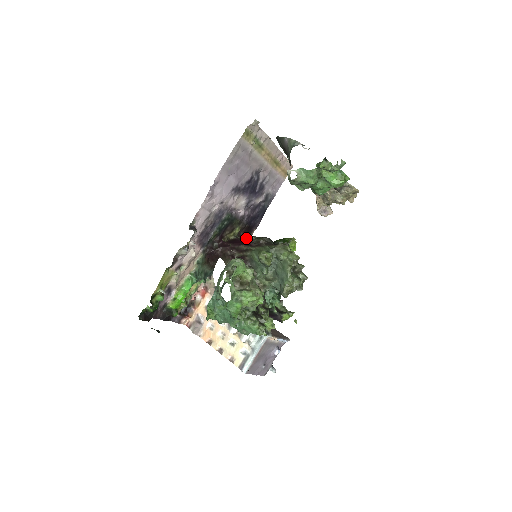
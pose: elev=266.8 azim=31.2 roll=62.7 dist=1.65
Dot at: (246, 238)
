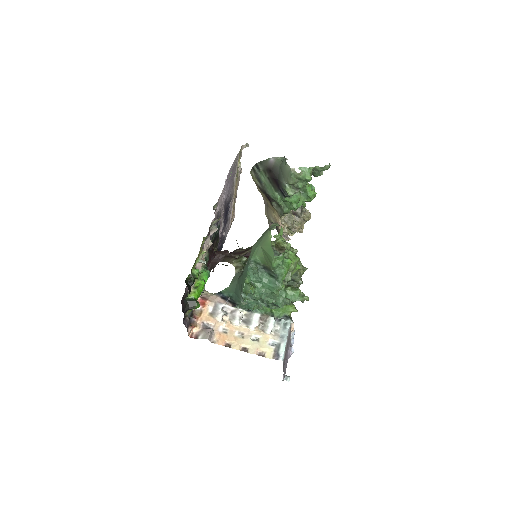
Dot at: occluded
